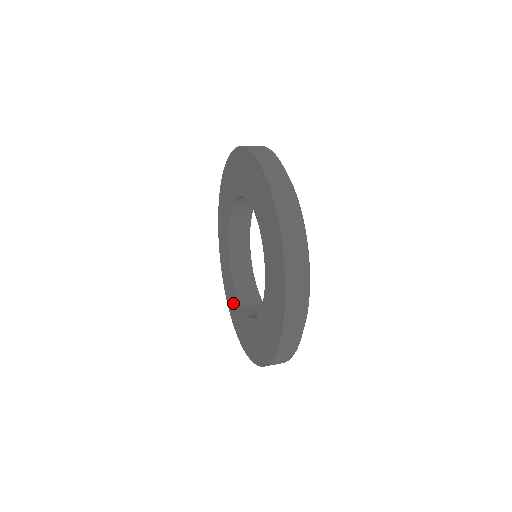
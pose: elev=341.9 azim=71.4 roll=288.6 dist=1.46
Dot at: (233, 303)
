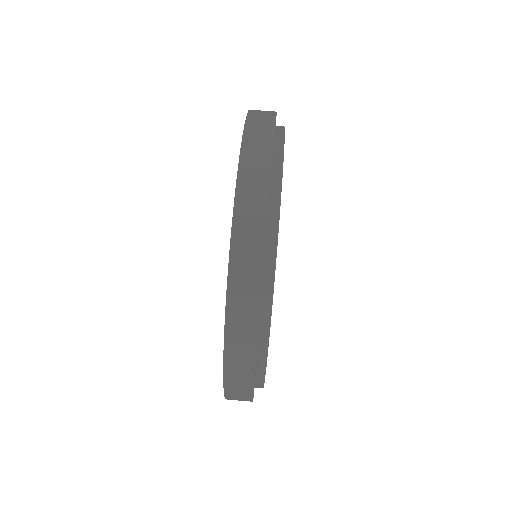
Dot at: occluded
